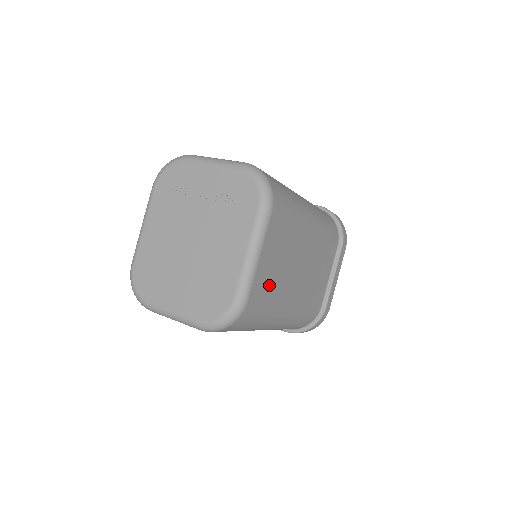
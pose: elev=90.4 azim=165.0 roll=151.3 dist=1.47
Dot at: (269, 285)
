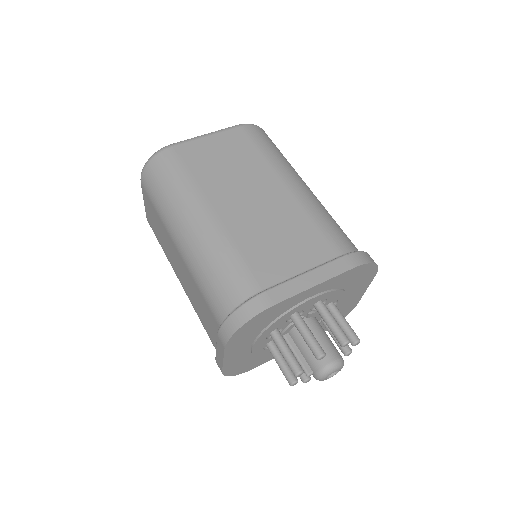
Dot at: (201, 163)
